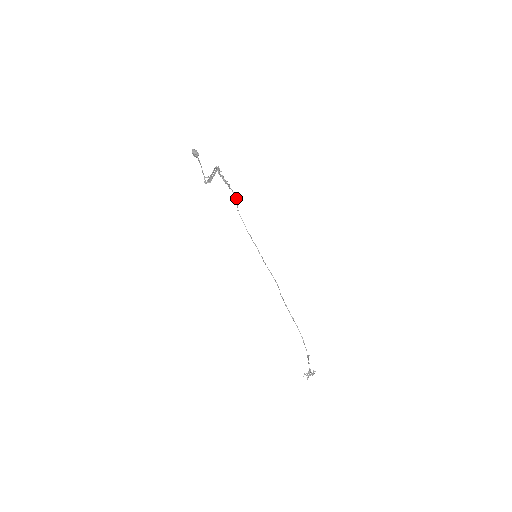
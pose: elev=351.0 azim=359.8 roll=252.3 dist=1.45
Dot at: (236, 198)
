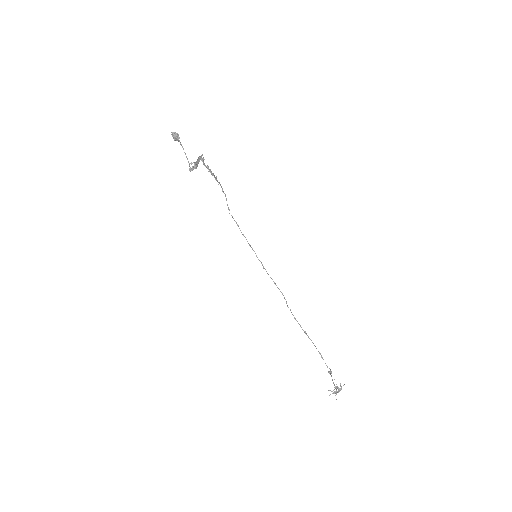
Dot at: (225, 194)
